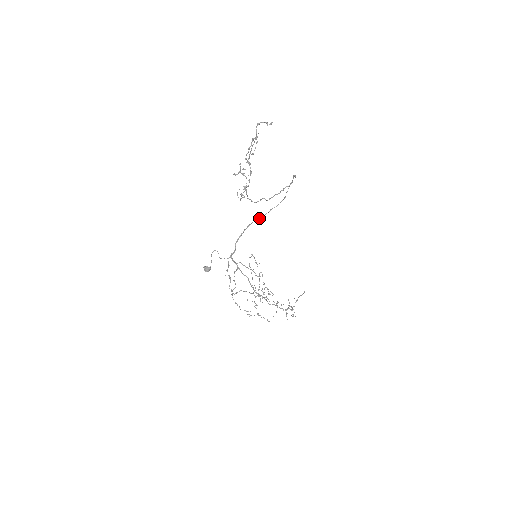
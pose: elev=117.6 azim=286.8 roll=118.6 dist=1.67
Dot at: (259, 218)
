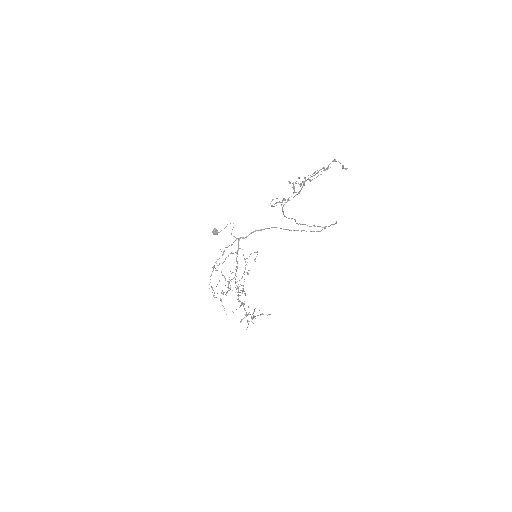
Dot at: (287, 229)
